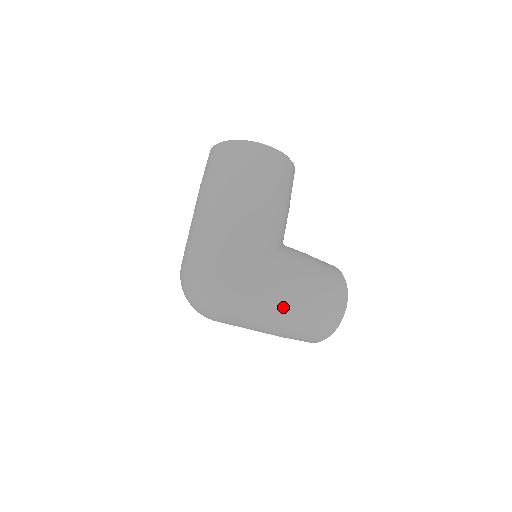
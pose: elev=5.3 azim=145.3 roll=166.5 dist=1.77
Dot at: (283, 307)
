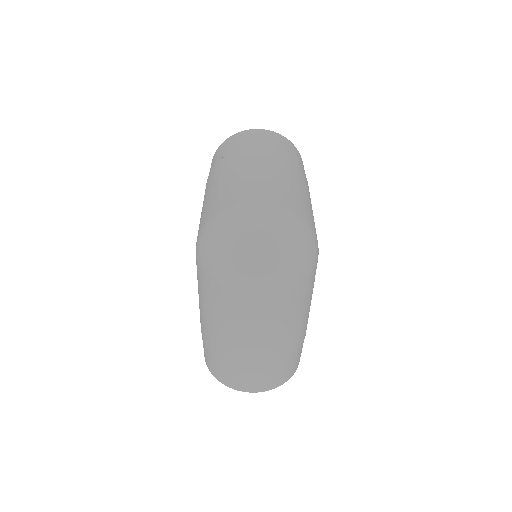
Dot at: (307, 312)
